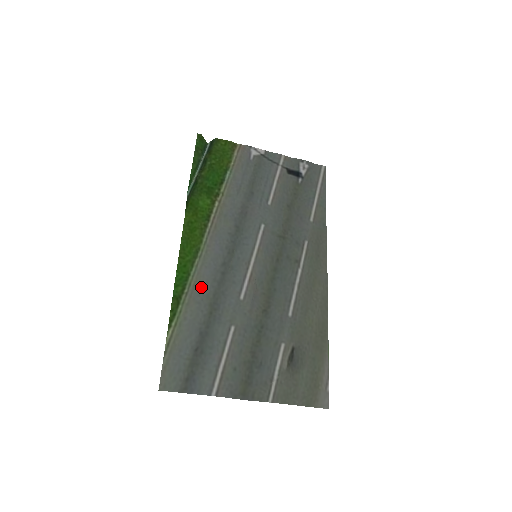
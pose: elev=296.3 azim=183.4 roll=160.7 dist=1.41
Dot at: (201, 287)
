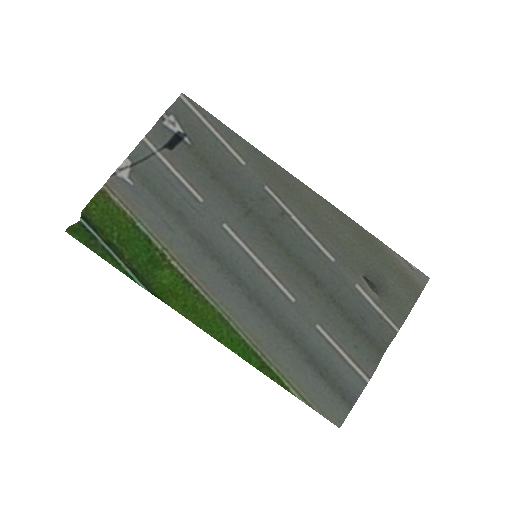
Dot at: (263, 337)
